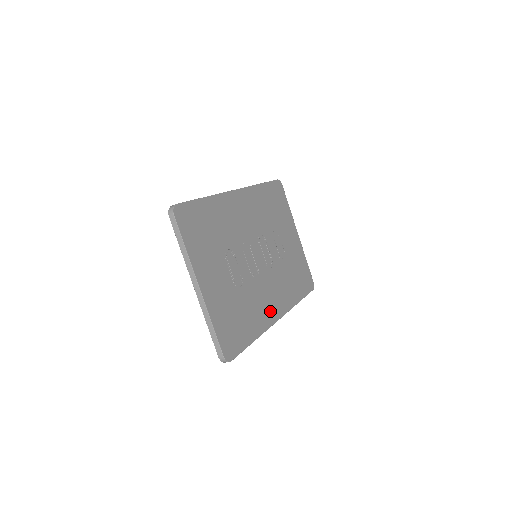
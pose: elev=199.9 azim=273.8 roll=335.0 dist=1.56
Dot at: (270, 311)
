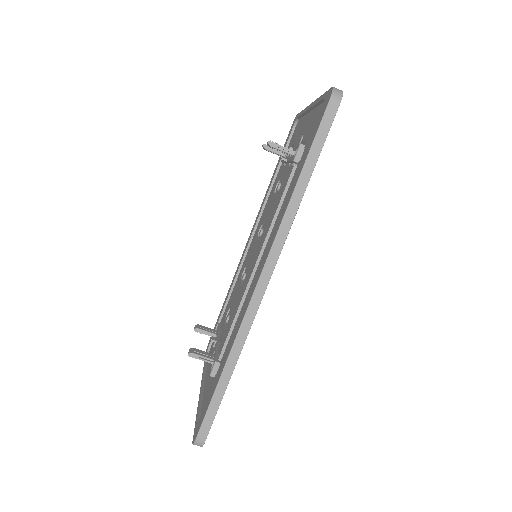
Dot at: occluded
